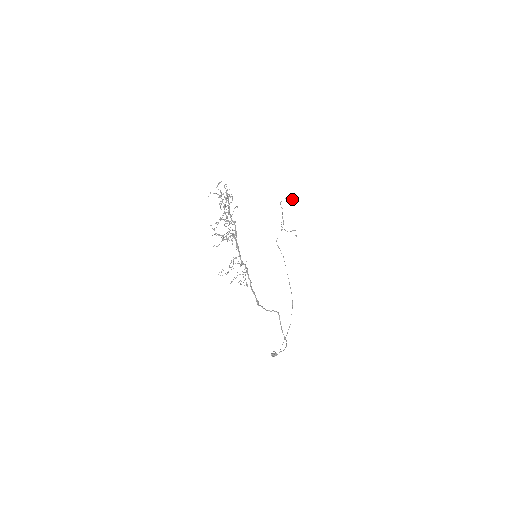
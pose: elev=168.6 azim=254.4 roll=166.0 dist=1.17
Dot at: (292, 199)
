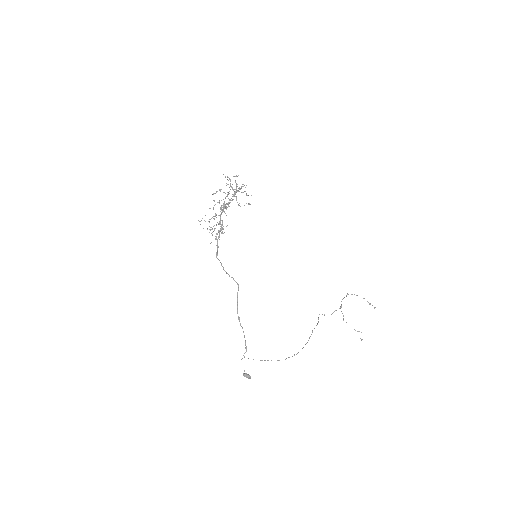
Dot at: (369, 304)
